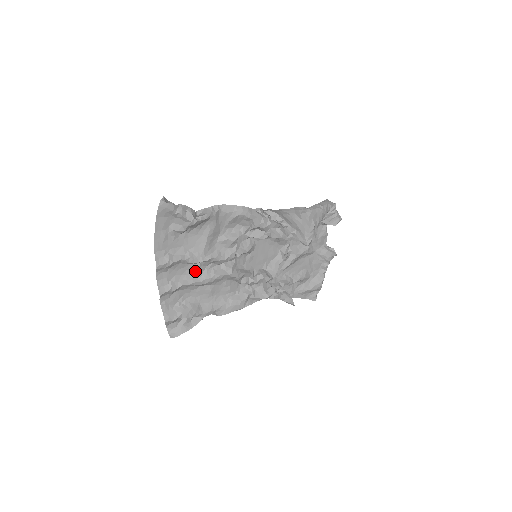
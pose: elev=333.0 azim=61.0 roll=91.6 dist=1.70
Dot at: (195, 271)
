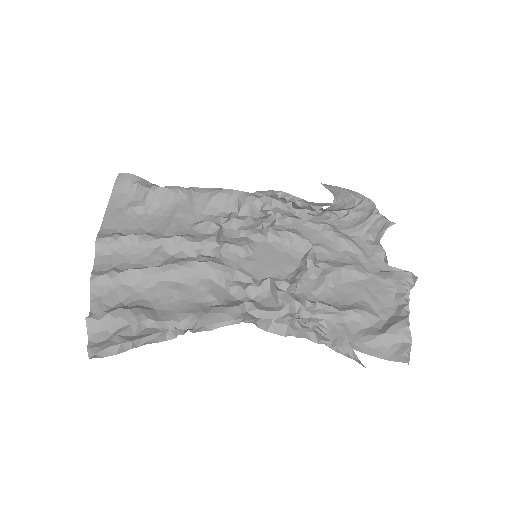
Dot at: (153, 258)
